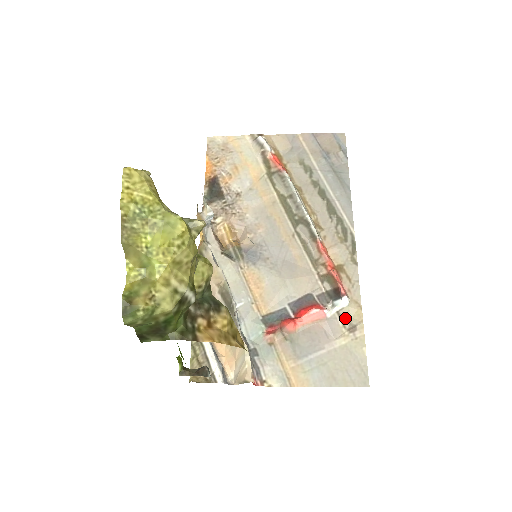
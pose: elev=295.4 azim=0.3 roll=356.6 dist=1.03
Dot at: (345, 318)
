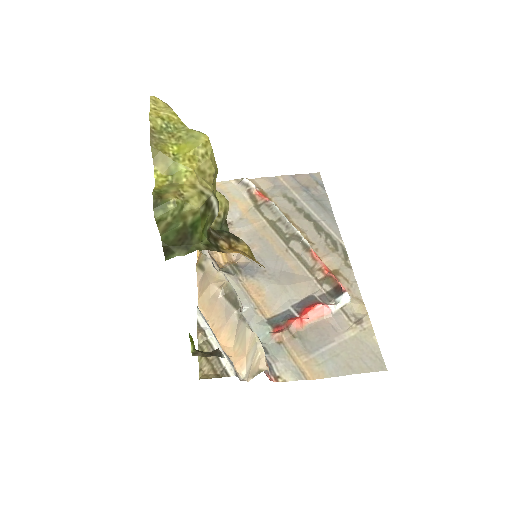
Dot at: (350, 313)
